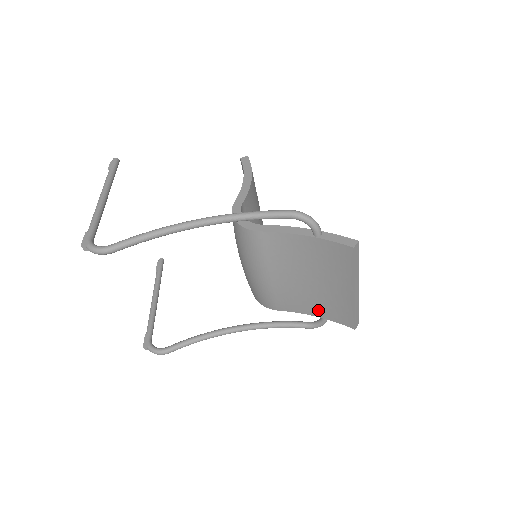
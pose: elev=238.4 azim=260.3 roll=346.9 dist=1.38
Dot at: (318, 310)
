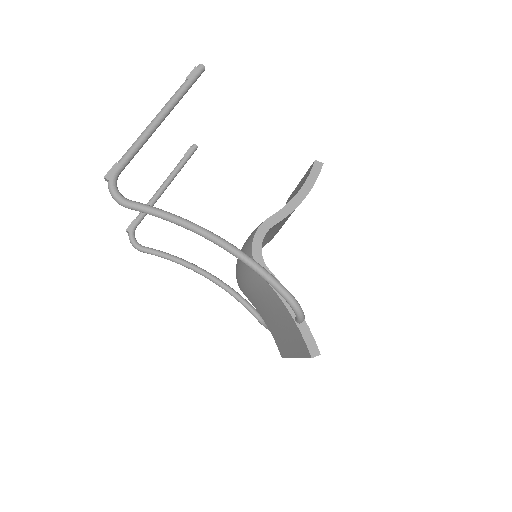
Dot at: (269, 325)
